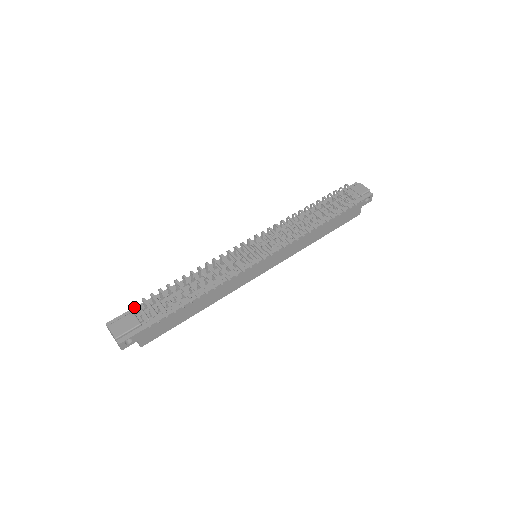
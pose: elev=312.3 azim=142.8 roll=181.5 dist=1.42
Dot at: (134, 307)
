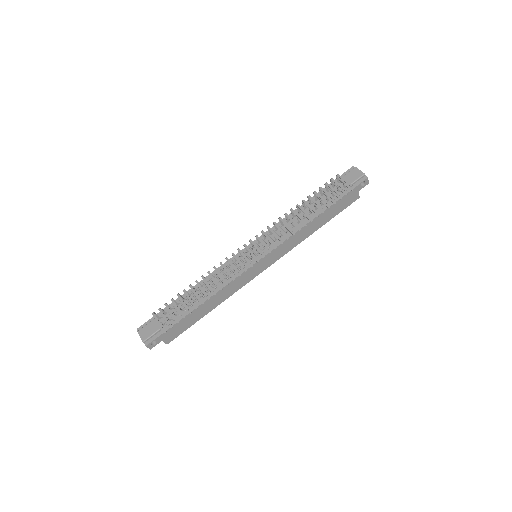
Dot at: occluded
